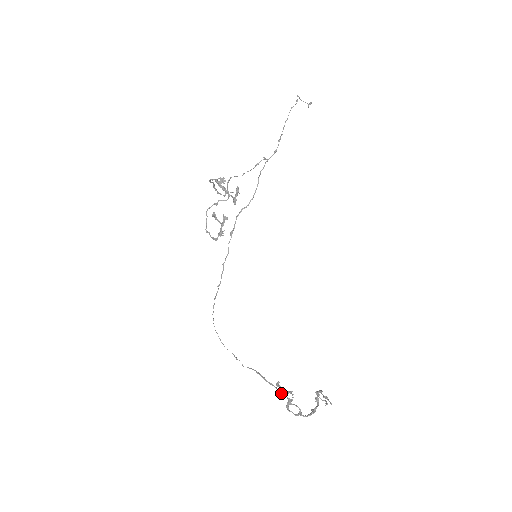
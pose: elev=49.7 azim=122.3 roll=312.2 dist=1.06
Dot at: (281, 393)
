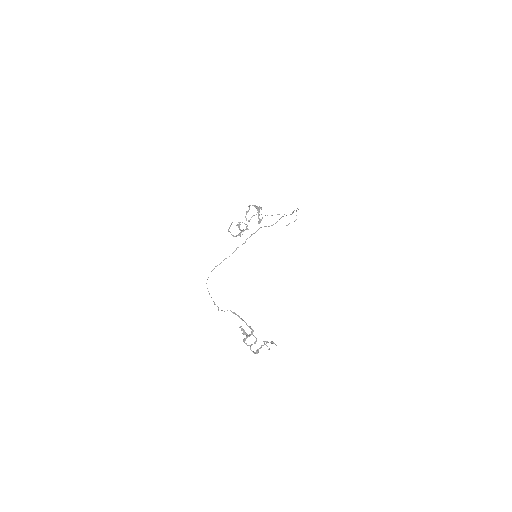
Dot at: (248, 326)
